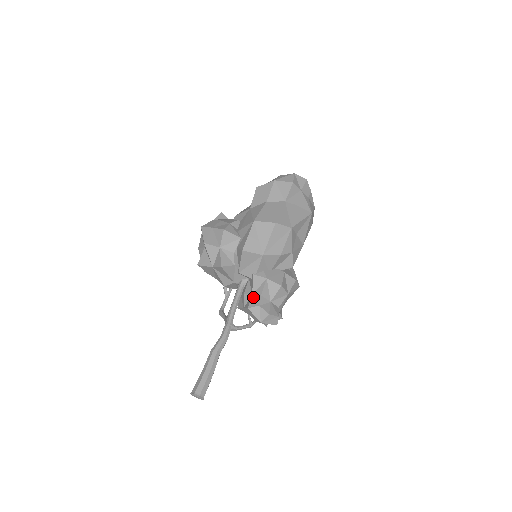
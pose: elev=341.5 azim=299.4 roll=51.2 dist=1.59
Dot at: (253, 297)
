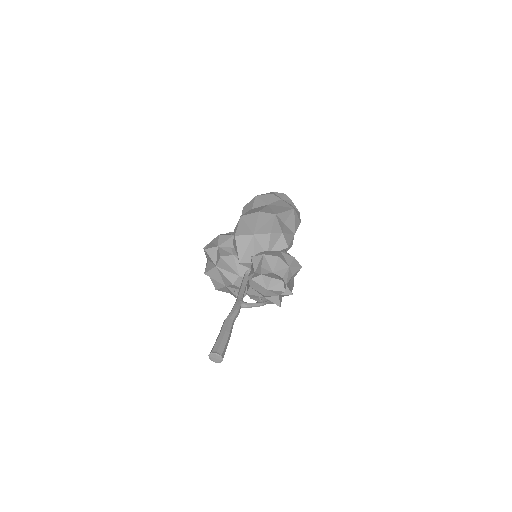
Dot at: (255, 273)
